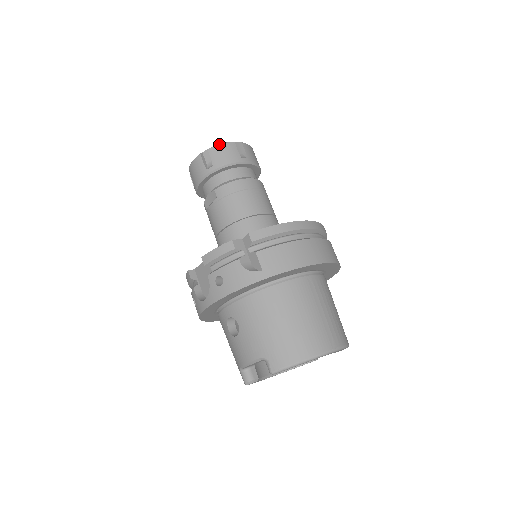
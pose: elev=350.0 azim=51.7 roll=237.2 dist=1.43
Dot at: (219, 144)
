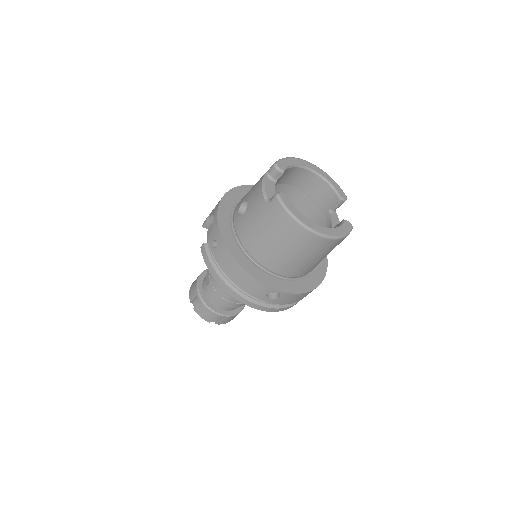
Dot at: occluded
